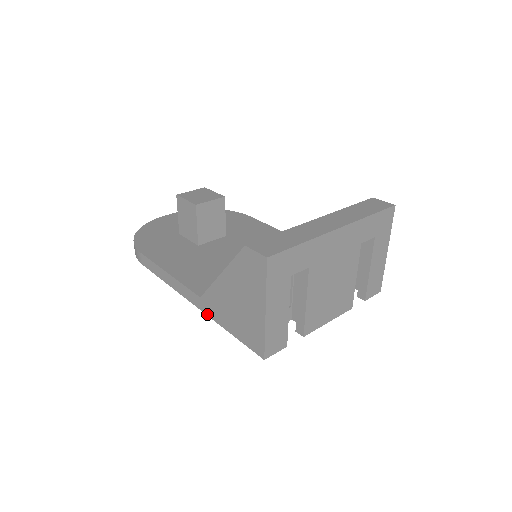
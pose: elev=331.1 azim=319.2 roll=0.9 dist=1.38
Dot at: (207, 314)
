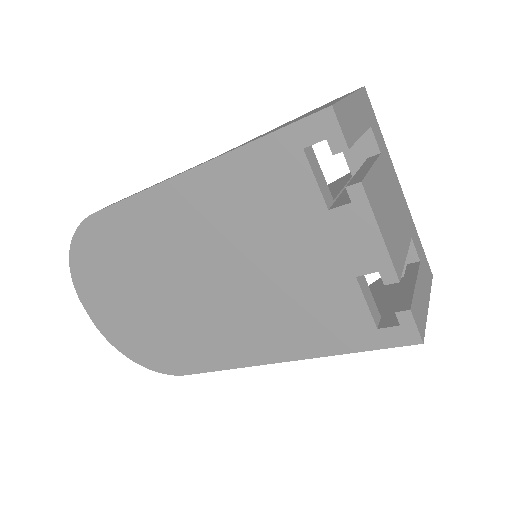
Dot at: (220, 155)
